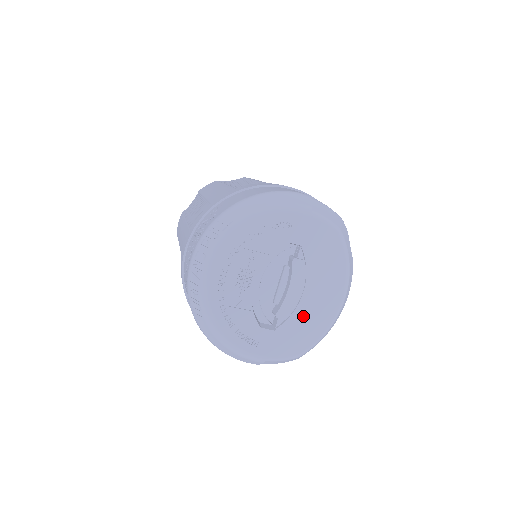
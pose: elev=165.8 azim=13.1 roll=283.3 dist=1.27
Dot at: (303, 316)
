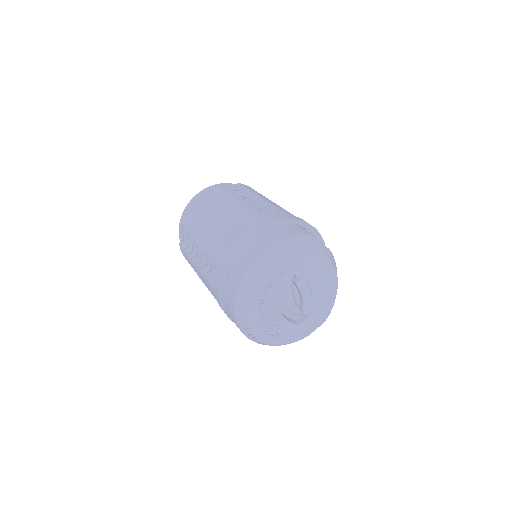
Dot at: (318, 301)
